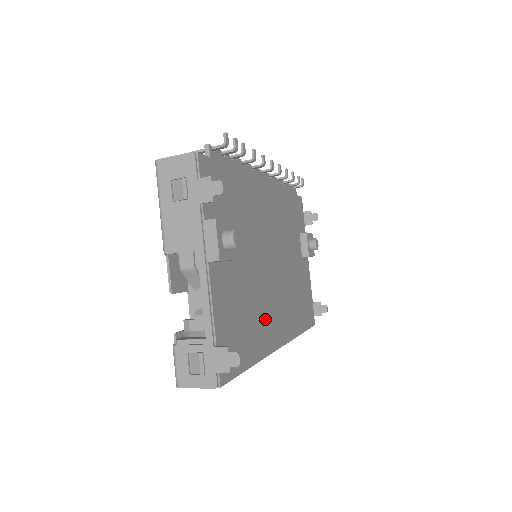
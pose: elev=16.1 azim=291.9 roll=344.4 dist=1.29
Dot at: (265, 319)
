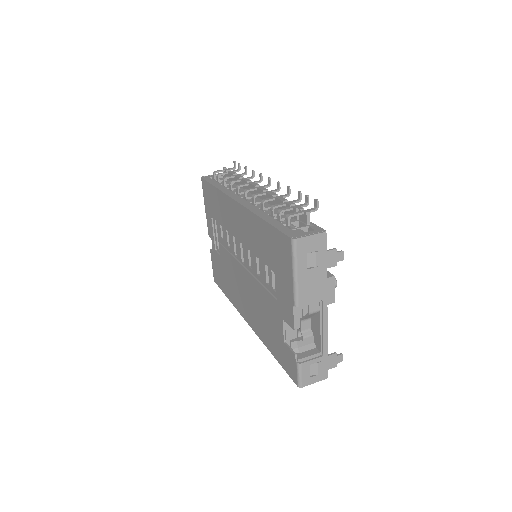
Dot at: occluded
